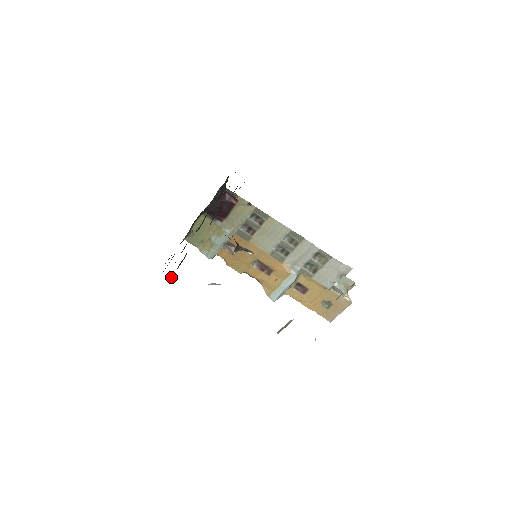
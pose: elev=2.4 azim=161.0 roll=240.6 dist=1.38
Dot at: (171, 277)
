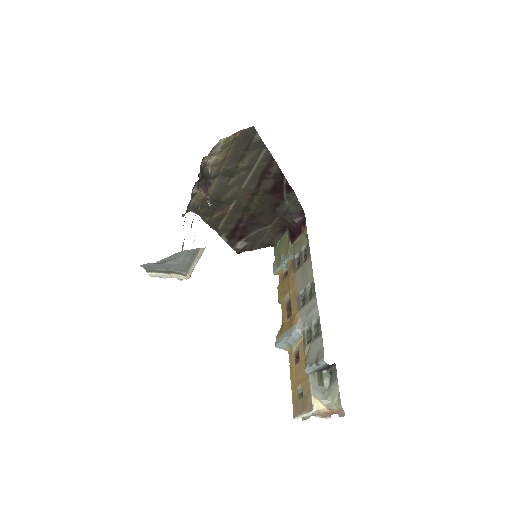
Dot at: (201, 216)
